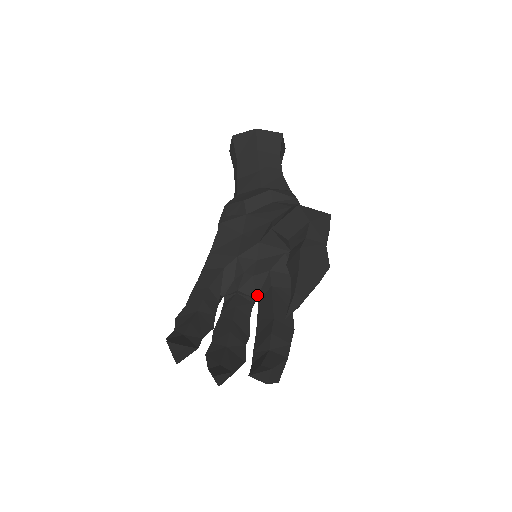
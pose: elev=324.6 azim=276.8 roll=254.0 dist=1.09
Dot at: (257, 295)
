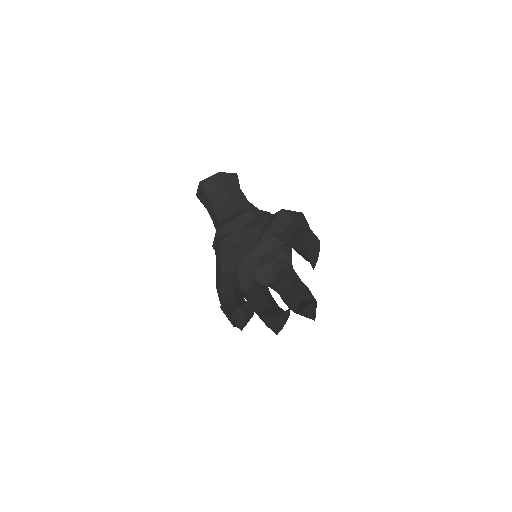
Dot at: (269, 280)
